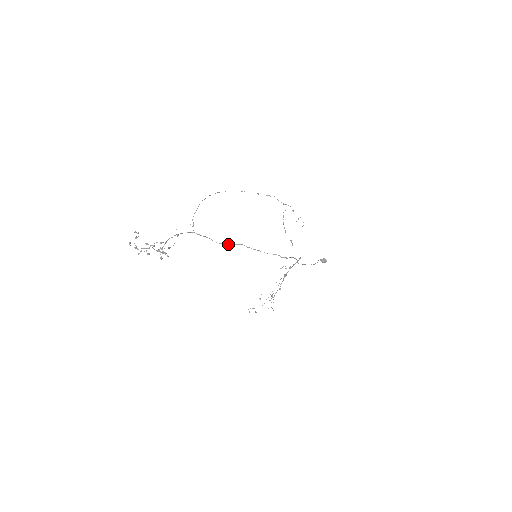
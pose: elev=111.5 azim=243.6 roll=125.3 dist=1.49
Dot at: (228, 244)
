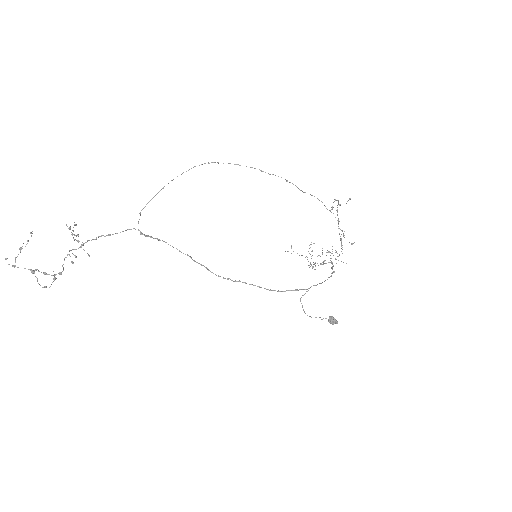
Dot at: (188, 255)
